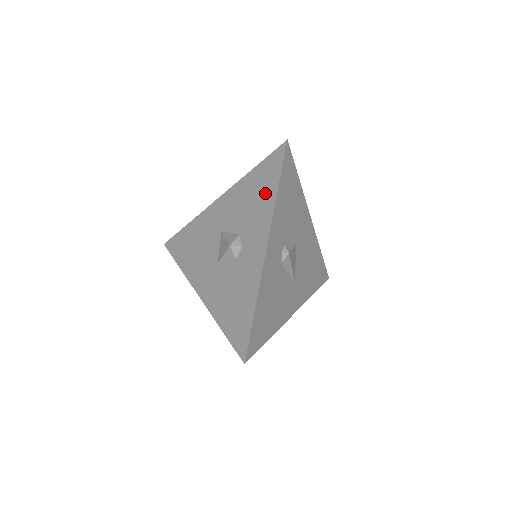
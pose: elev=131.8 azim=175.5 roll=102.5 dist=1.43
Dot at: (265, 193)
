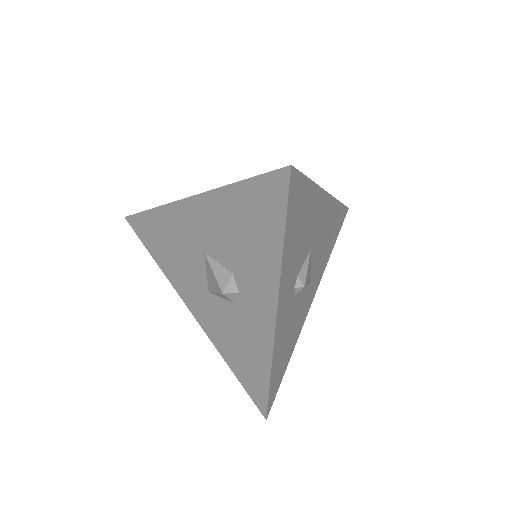
Dot at: (263, 238)
